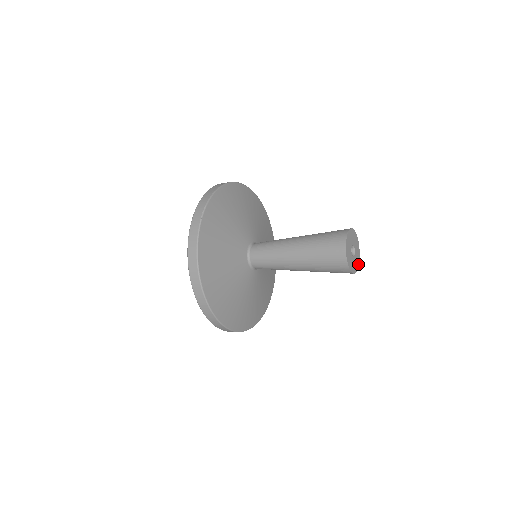
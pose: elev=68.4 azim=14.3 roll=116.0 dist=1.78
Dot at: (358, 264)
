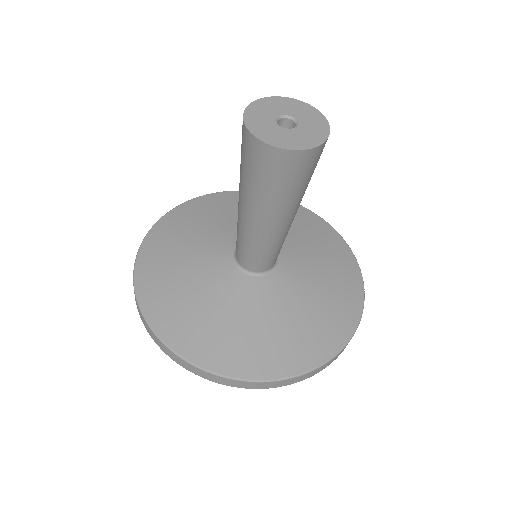
Dot at: (325, 136)
